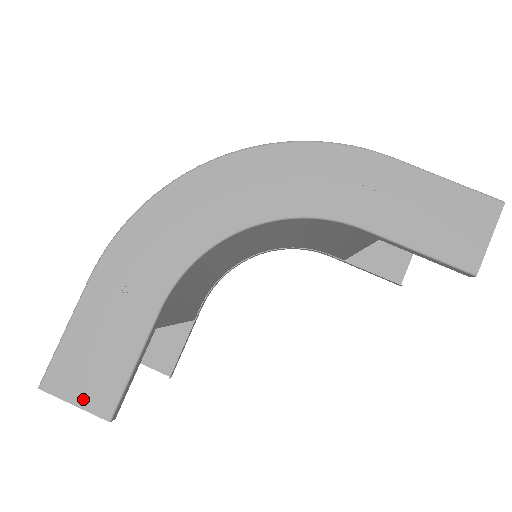
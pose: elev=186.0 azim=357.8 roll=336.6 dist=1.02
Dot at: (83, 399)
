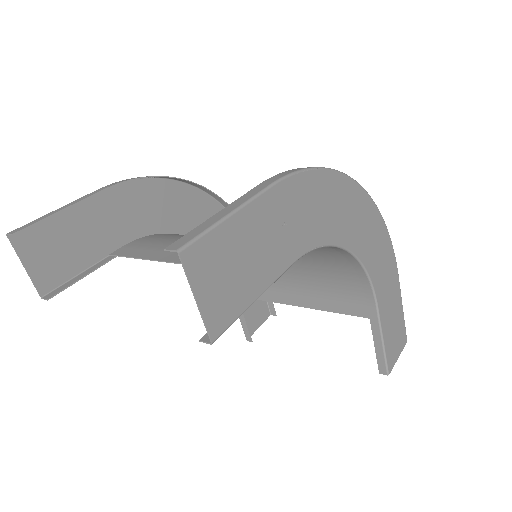
Dot at: (207, 301)
